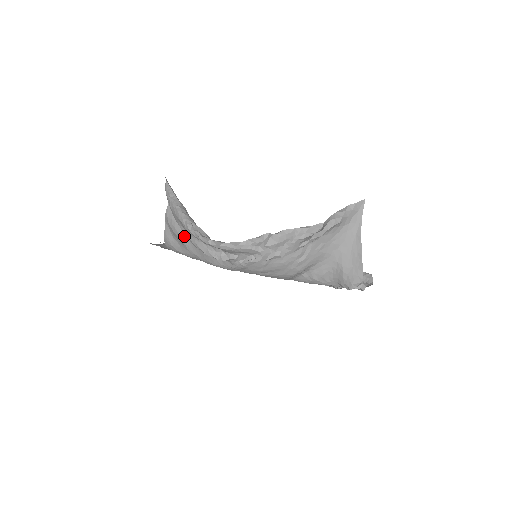
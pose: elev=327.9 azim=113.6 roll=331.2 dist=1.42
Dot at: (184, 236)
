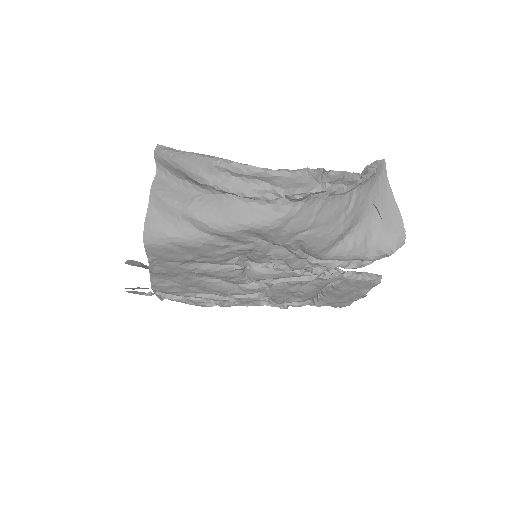
Dot at: (192, 202)
